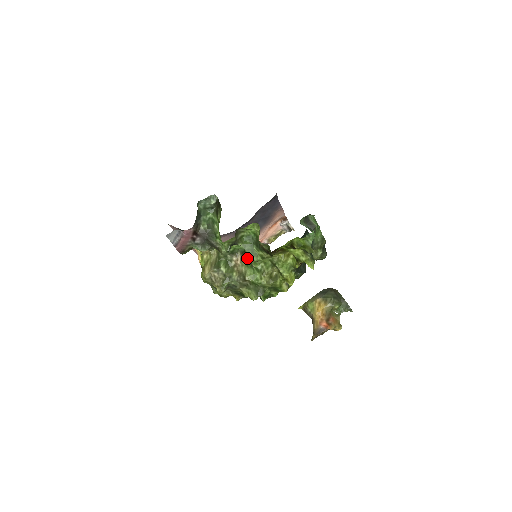
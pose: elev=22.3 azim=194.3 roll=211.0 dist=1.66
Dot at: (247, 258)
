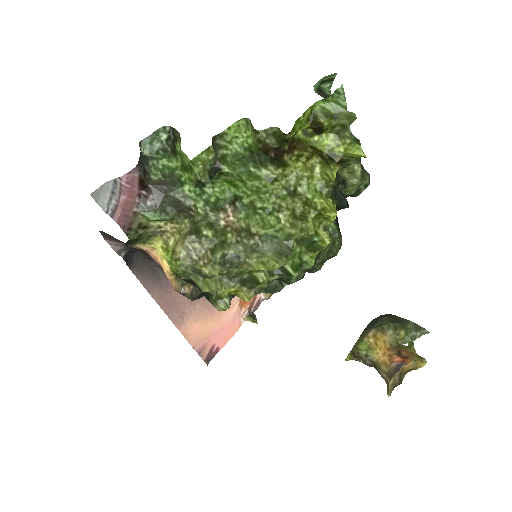
Dot at: (243, 199)
